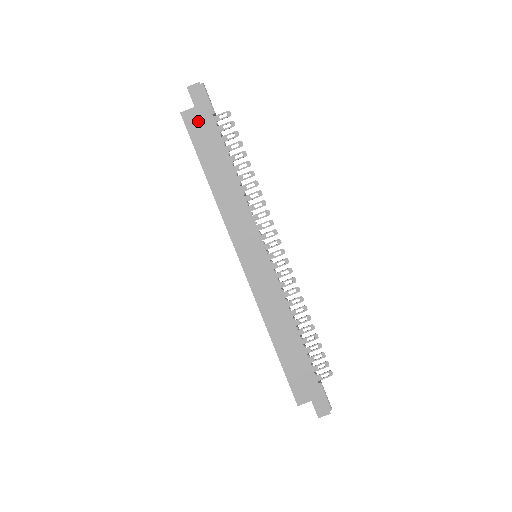
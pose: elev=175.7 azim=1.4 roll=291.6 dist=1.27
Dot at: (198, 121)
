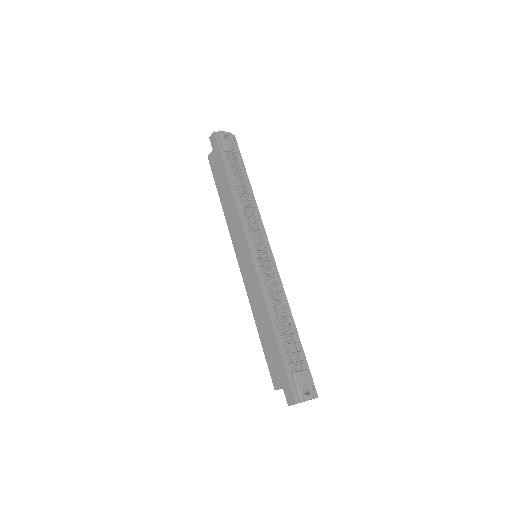
Dot at: (215, 159)
